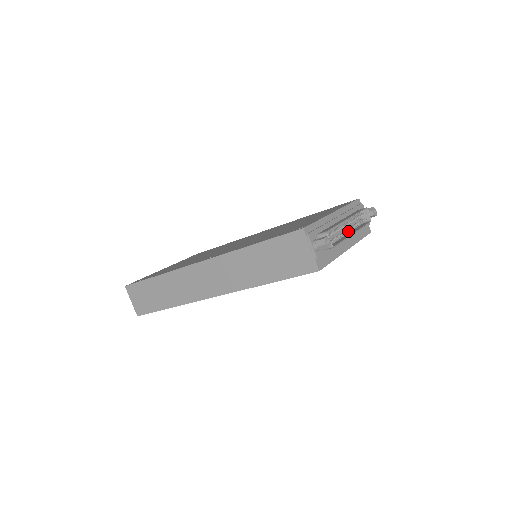
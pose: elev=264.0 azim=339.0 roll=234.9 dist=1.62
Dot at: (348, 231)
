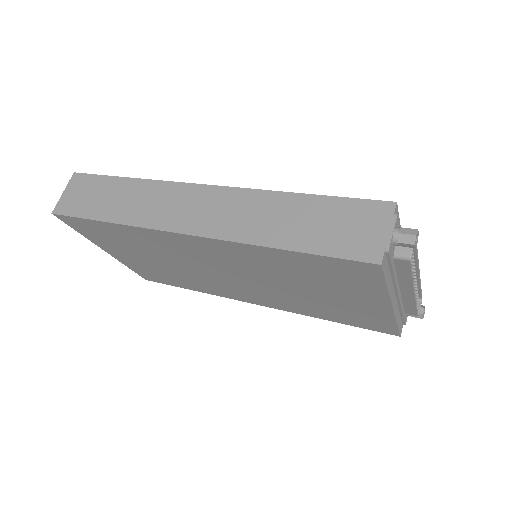
Dot at: occluded
